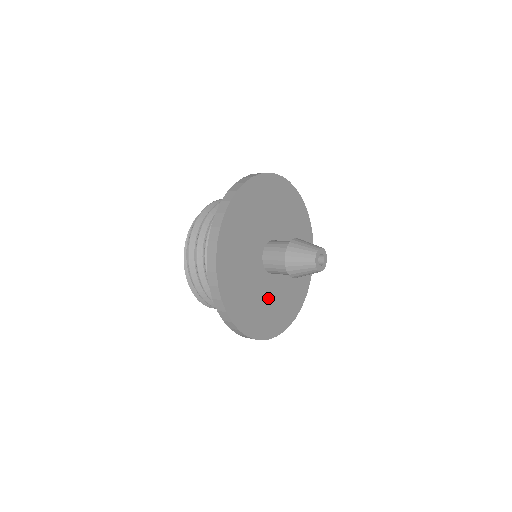
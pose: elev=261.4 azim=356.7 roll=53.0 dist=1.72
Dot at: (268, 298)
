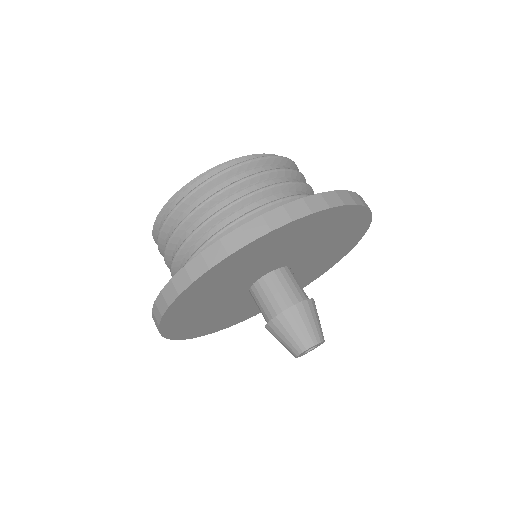
Dot at: (223, 310)
